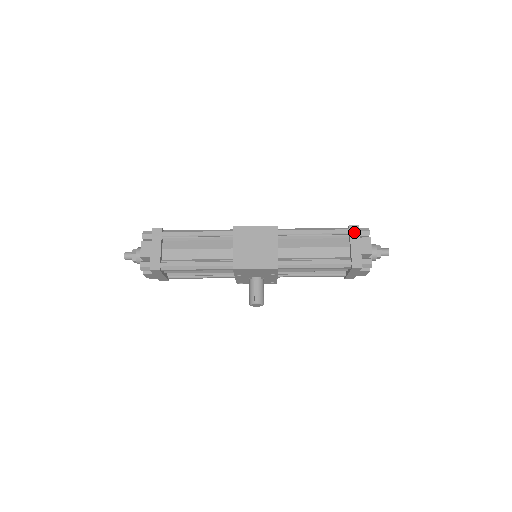
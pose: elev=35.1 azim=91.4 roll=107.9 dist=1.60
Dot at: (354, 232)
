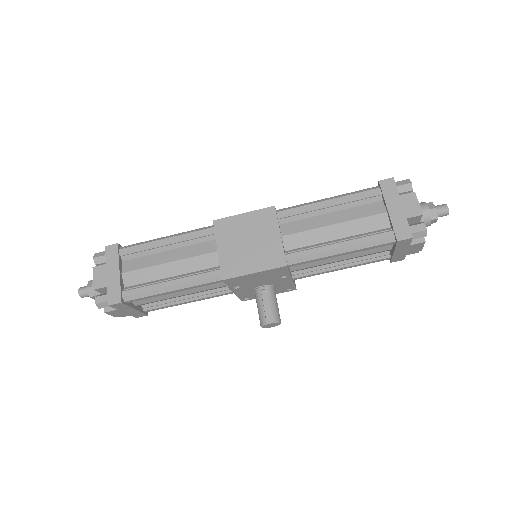
Dot at: (388, 189)
